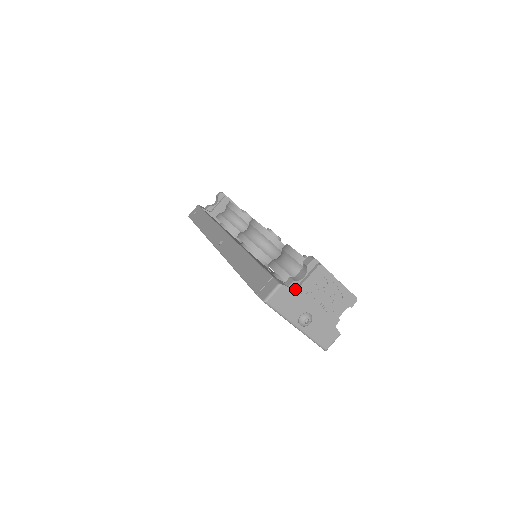
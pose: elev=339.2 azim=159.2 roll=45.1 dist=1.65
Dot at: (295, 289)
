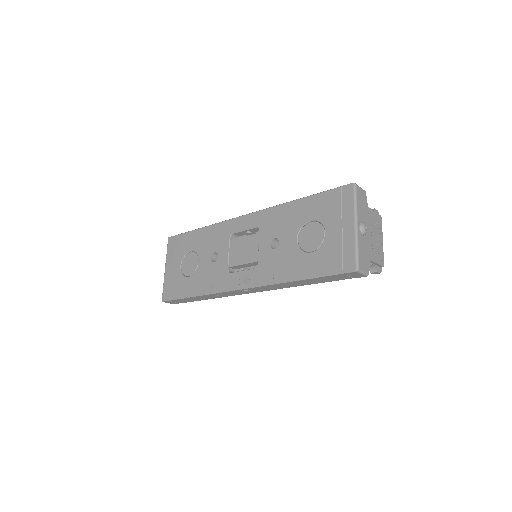
Dot at: (367, 206)
